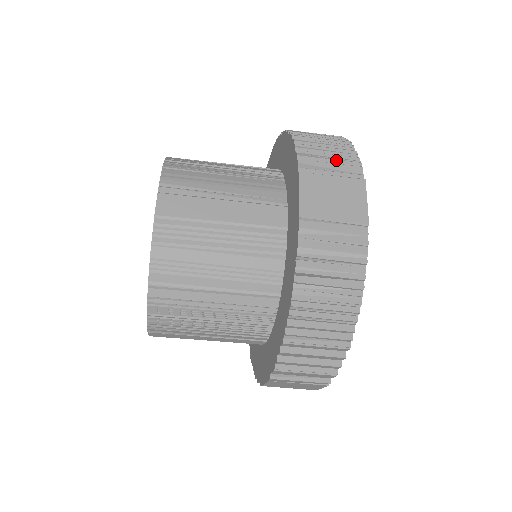
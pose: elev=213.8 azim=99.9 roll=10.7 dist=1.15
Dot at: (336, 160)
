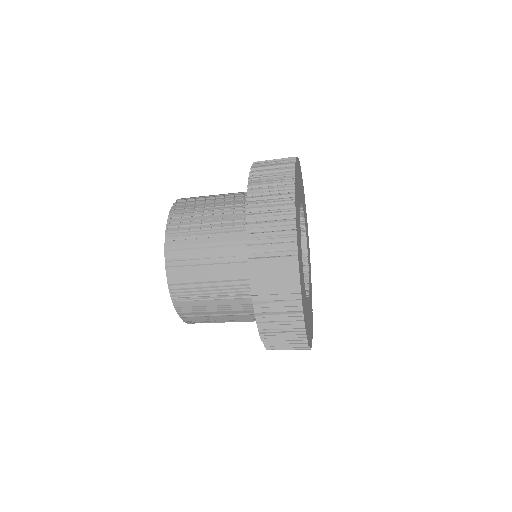
Dot at: (276, 239)
